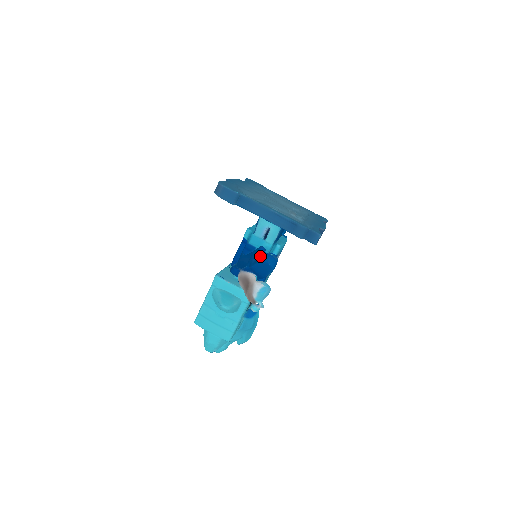
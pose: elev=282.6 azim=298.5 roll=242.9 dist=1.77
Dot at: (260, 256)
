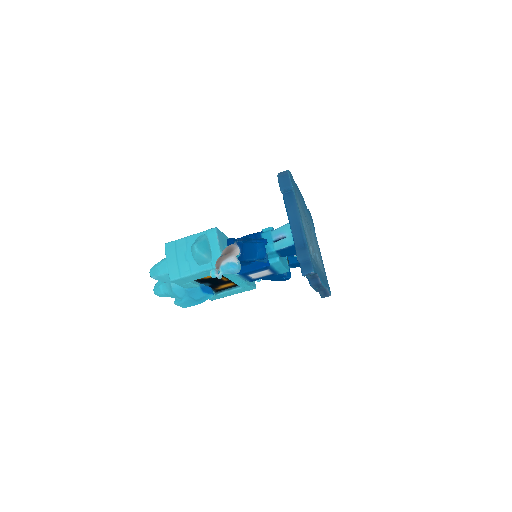
Dot at: (258, 241)
